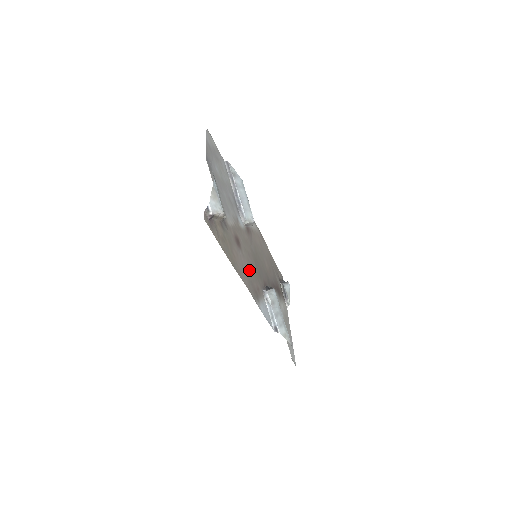
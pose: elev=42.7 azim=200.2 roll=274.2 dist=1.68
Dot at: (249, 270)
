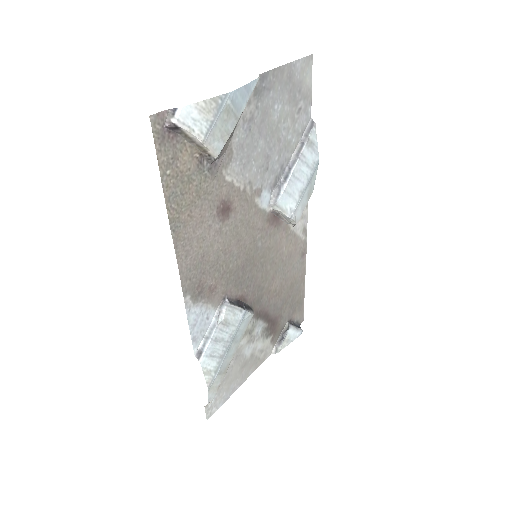
Dot at: (215, 256)
